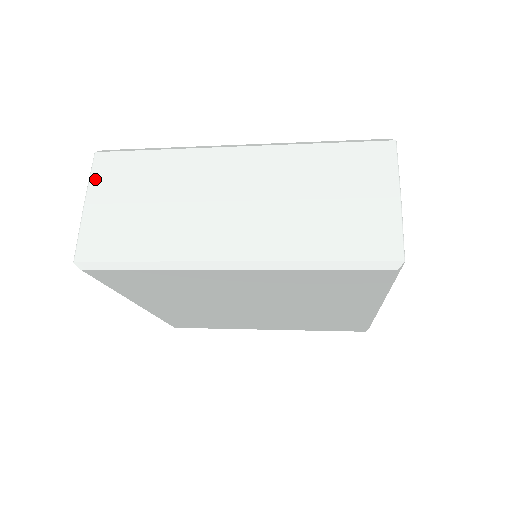
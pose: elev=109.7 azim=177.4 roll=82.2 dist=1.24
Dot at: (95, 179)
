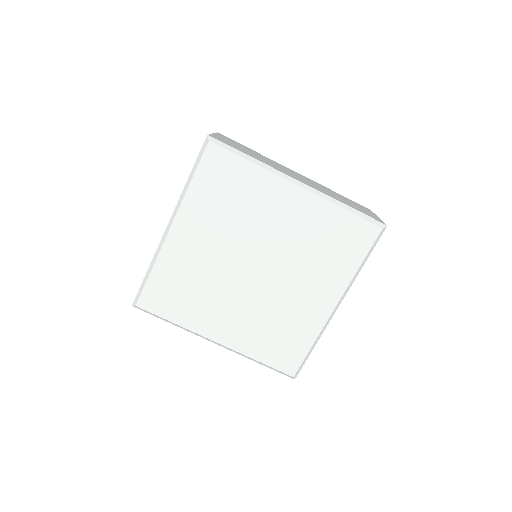
Dot at: (219, 134)
